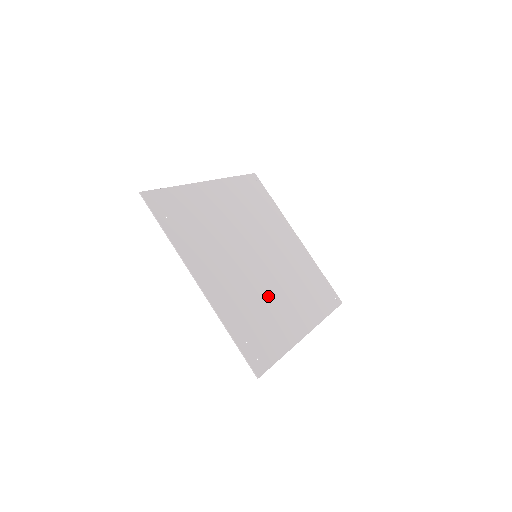
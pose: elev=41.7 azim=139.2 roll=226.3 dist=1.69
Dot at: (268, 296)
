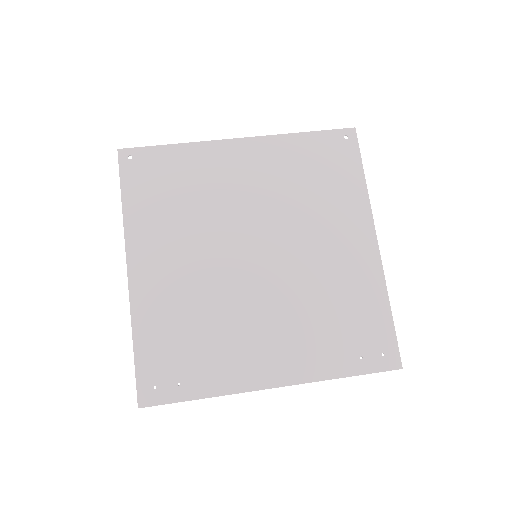
Dot at: (314, 277)
